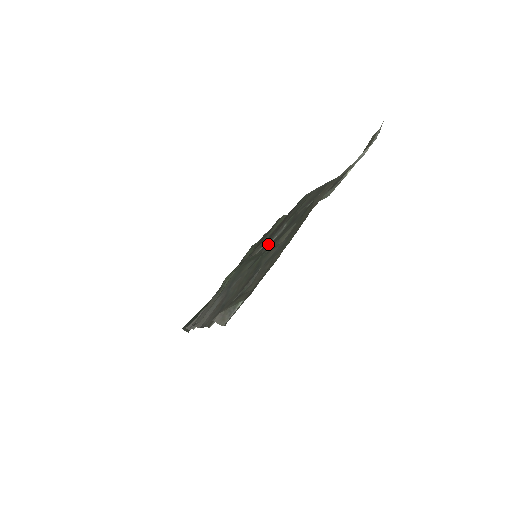
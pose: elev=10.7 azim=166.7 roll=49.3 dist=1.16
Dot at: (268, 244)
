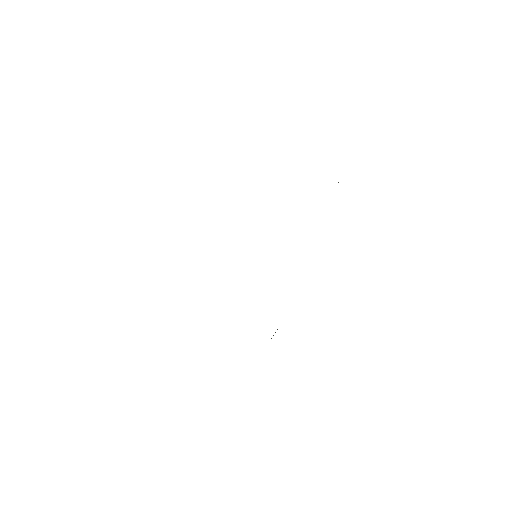
Dot at: occluded
